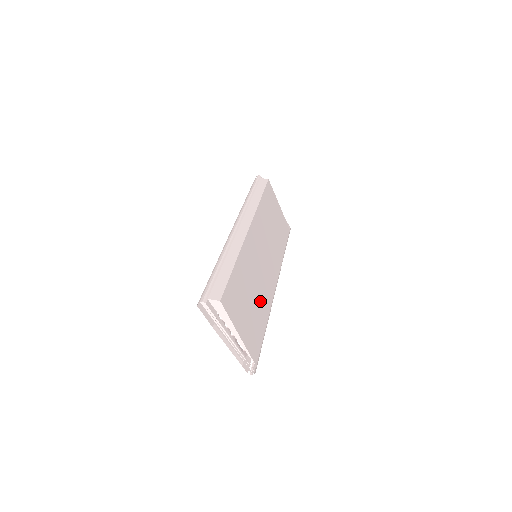
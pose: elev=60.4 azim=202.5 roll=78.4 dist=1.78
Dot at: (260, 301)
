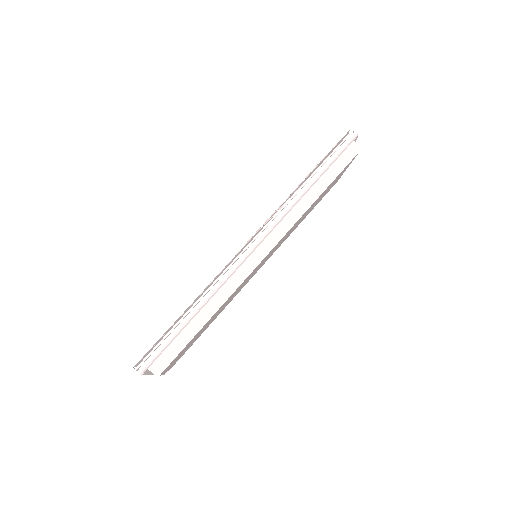
Dot at: occluded
